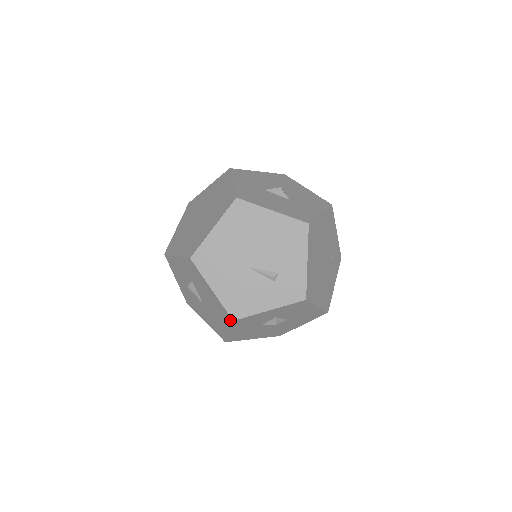
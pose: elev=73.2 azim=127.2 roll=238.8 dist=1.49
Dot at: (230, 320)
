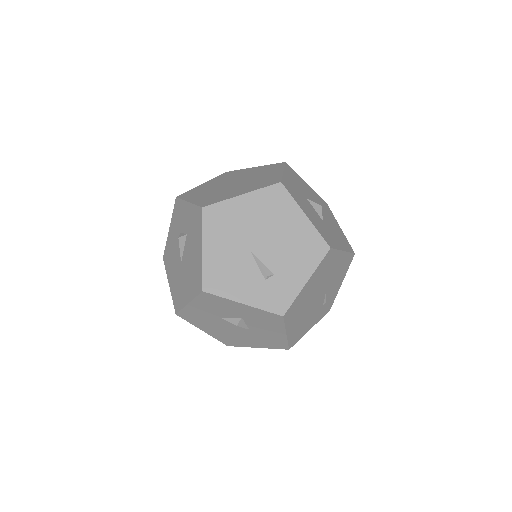
Dot at: (199, 289)
